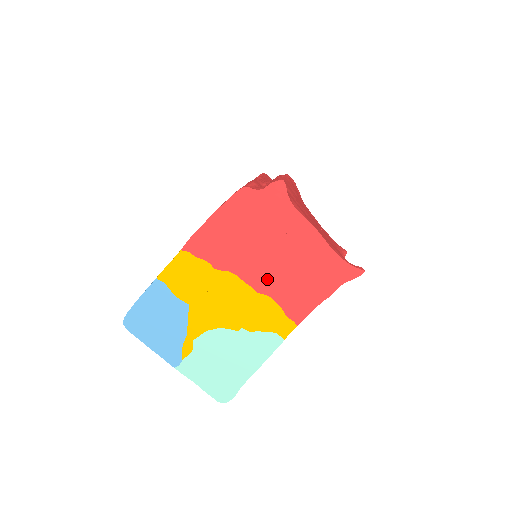
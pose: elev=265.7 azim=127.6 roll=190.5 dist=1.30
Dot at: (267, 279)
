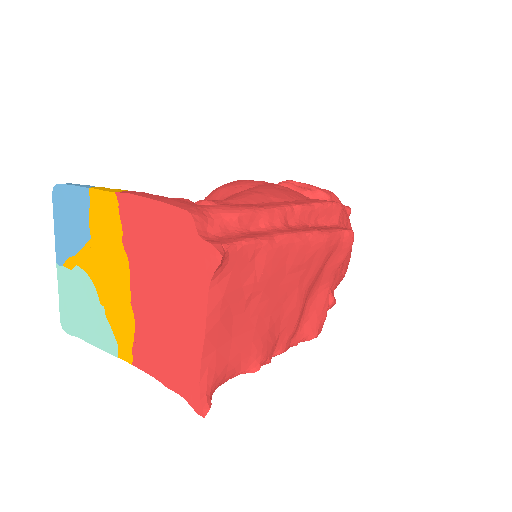
Dot at: (144, 305)
